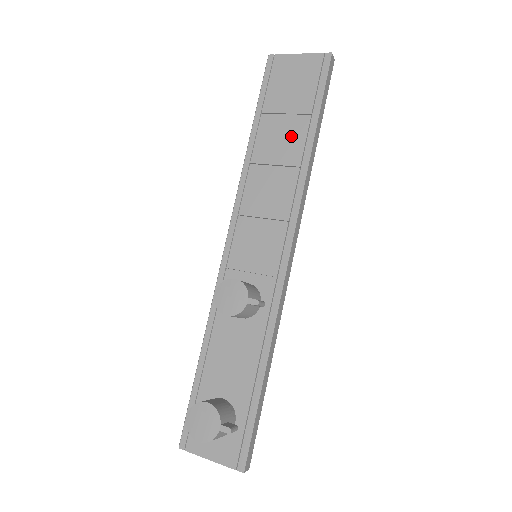
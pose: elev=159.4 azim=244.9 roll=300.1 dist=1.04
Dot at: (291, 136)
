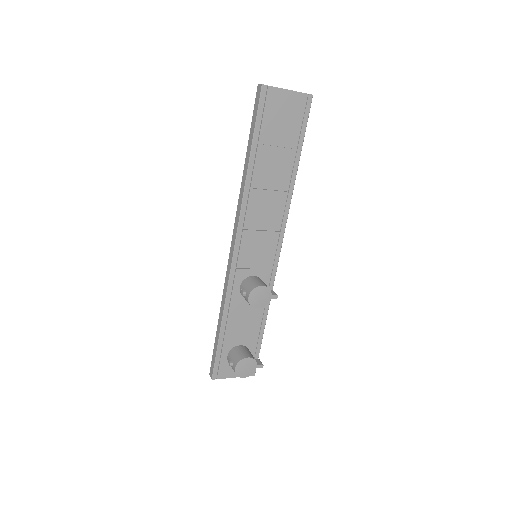
Dot at: (282, 166)
